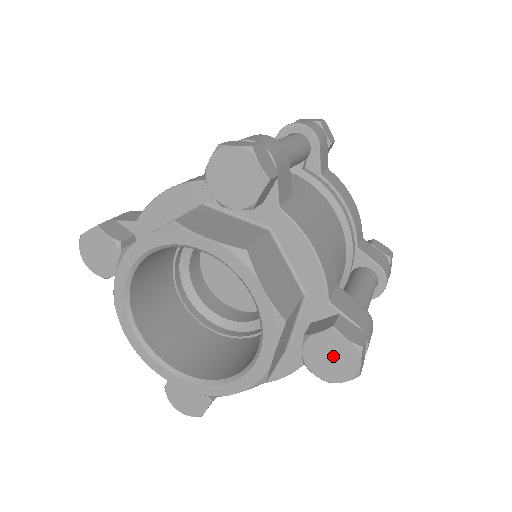
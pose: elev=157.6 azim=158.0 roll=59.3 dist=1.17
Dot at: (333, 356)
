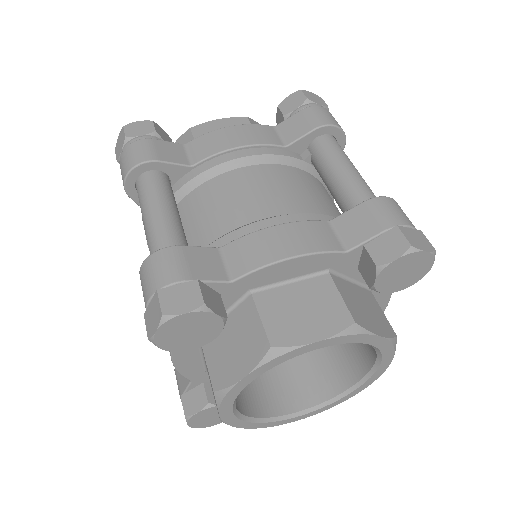
Dot at: occluded
